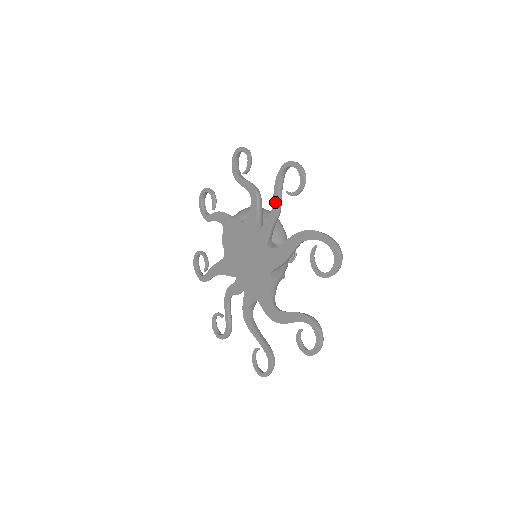
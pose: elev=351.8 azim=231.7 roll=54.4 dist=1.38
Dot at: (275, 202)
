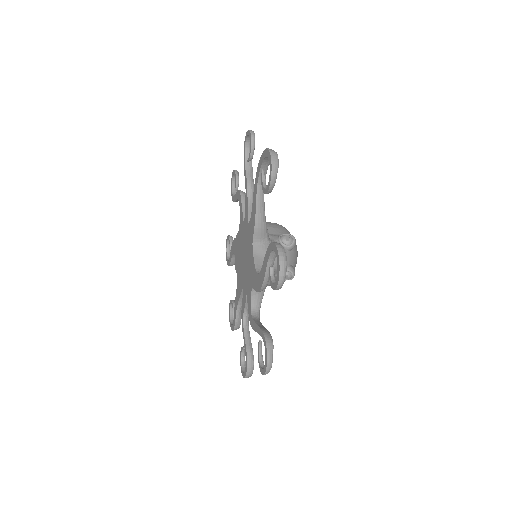
Dot at: (245, 180)
